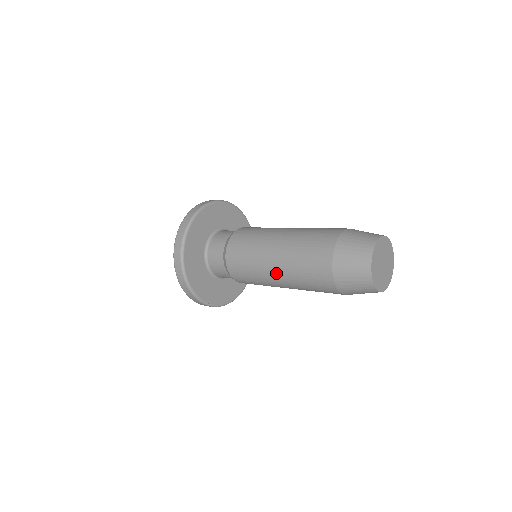
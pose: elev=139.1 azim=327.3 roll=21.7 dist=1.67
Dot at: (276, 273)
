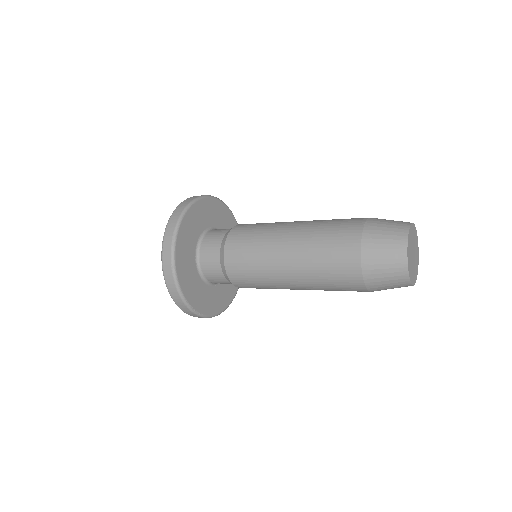
Dot at: (288, 266)
